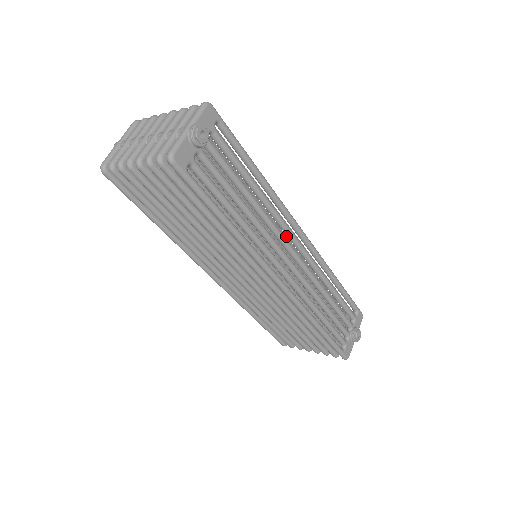
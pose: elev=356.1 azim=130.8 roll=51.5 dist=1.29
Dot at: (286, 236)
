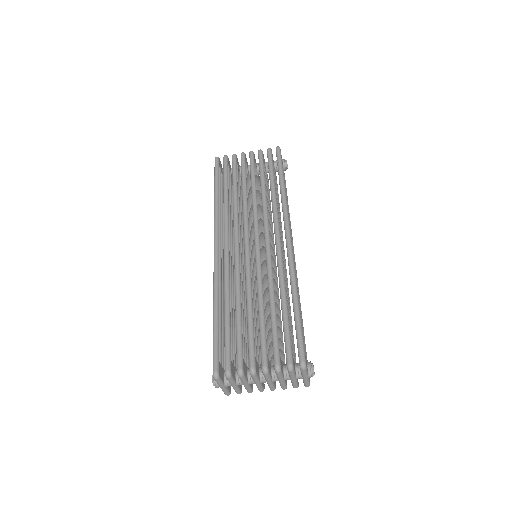
Dot at: (276, 270)
